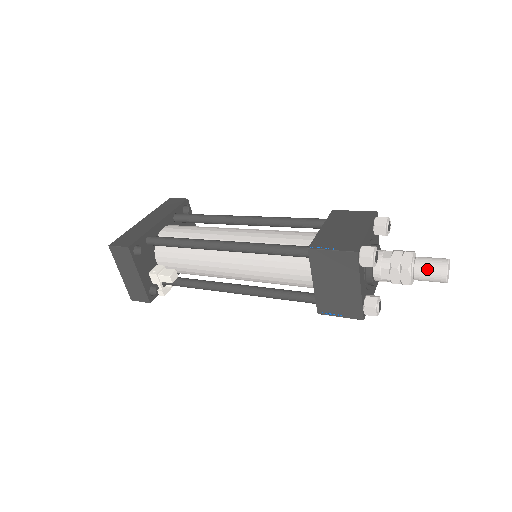
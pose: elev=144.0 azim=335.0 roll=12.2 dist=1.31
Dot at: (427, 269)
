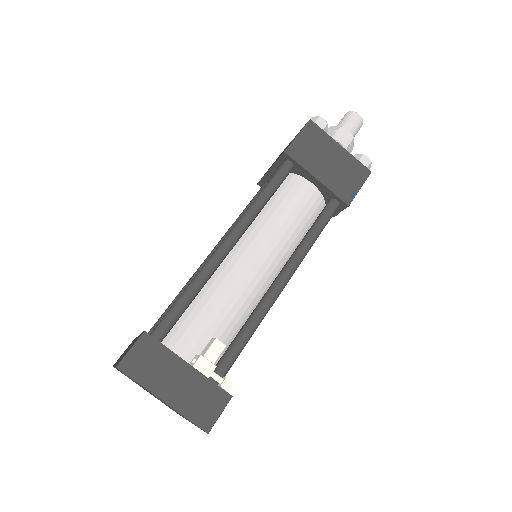
Dot at: (347, 121)
